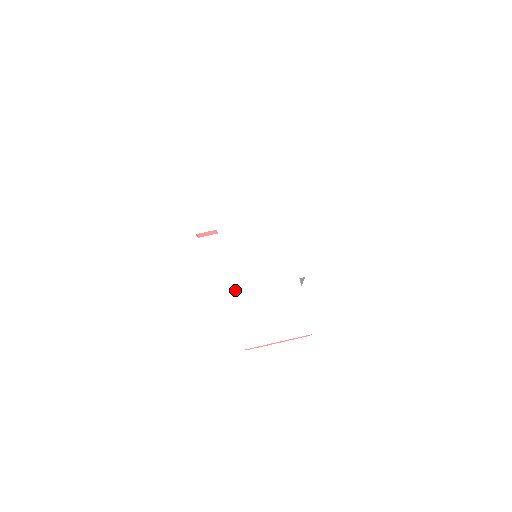
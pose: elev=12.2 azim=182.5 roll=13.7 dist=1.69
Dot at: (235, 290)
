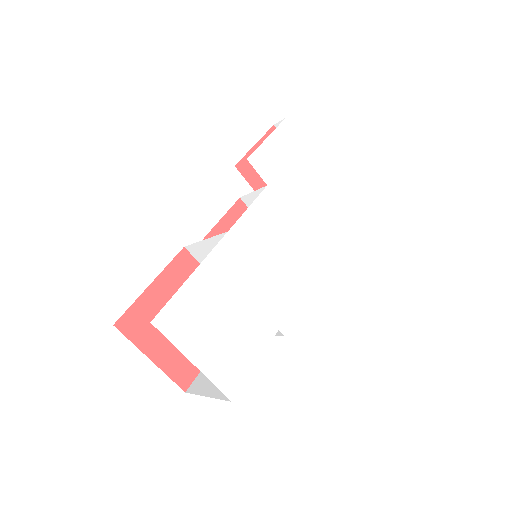
Dot at: (218, 255)
